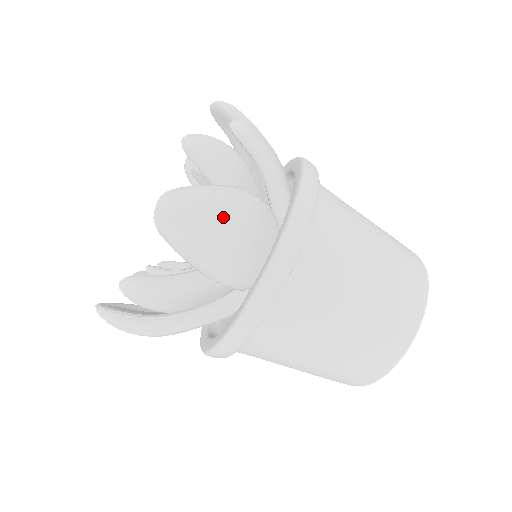
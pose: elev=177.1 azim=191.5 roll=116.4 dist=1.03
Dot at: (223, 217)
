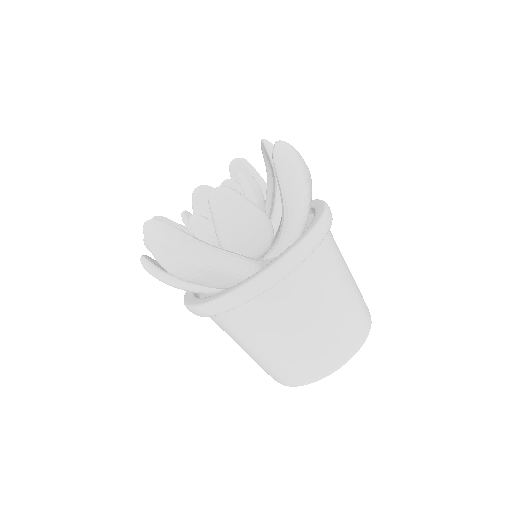
Dot at: (308, 171)
